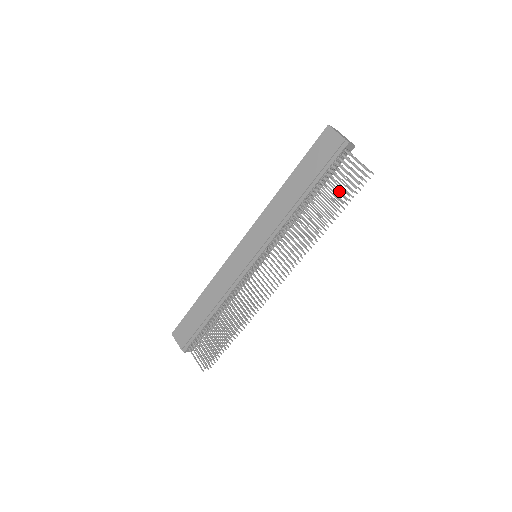
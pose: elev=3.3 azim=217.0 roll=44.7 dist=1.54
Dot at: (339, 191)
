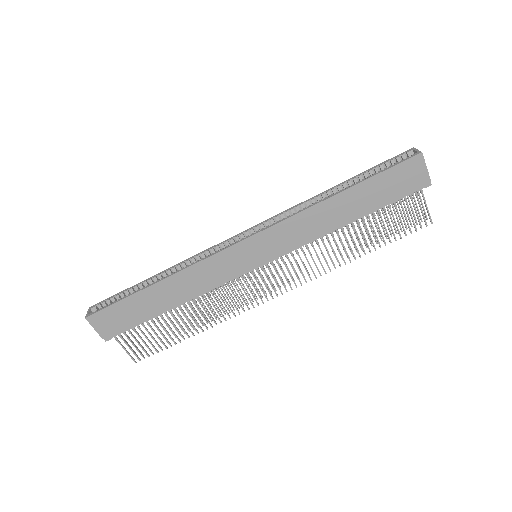
Dot at: (386, 221)
